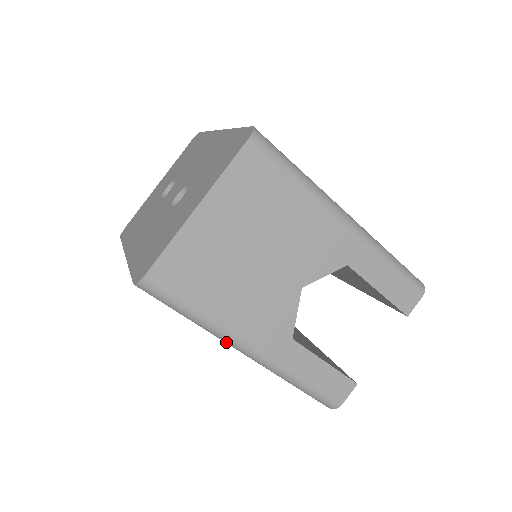
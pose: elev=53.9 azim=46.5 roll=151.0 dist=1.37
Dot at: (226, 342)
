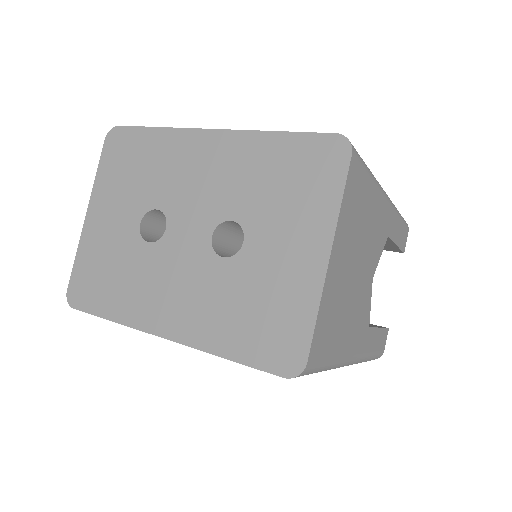
Dot at: occluded
